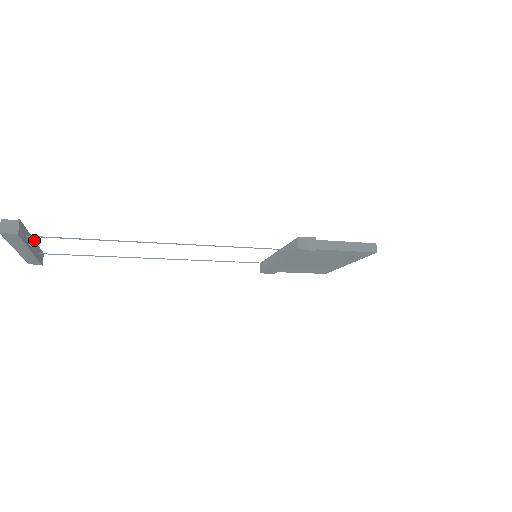
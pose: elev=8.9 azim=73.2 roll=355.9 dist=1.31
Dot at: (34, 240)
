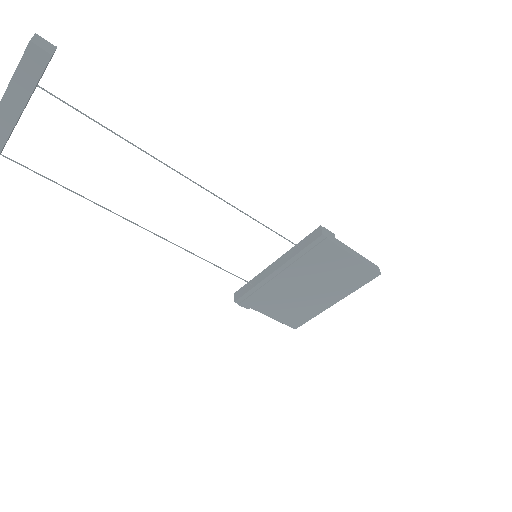
Dot at: (17, 122)
